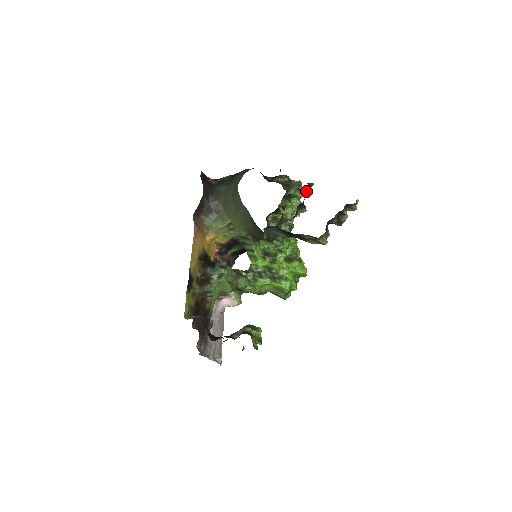
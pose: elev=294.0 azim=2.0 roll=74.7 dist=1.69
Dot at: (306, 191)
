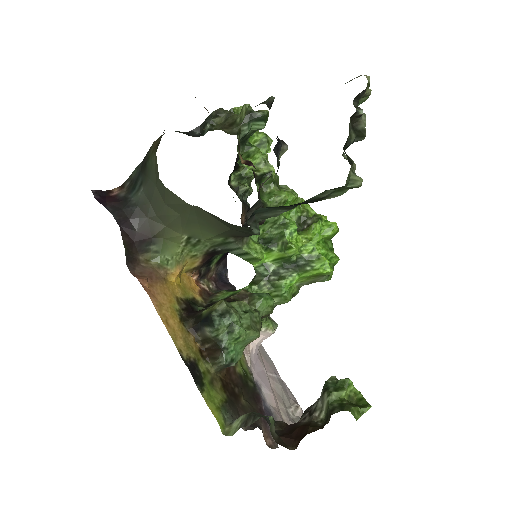
Dot at: (265, 114)
